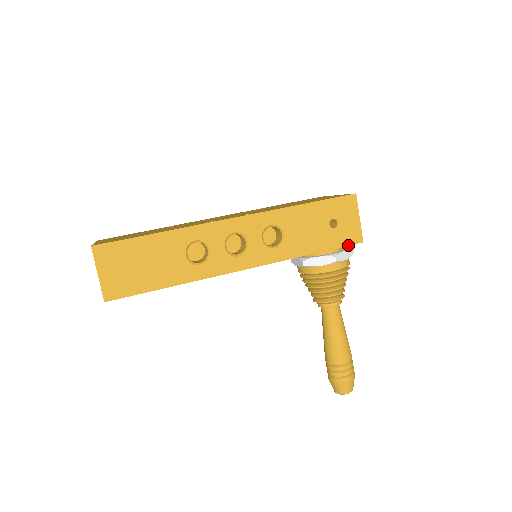
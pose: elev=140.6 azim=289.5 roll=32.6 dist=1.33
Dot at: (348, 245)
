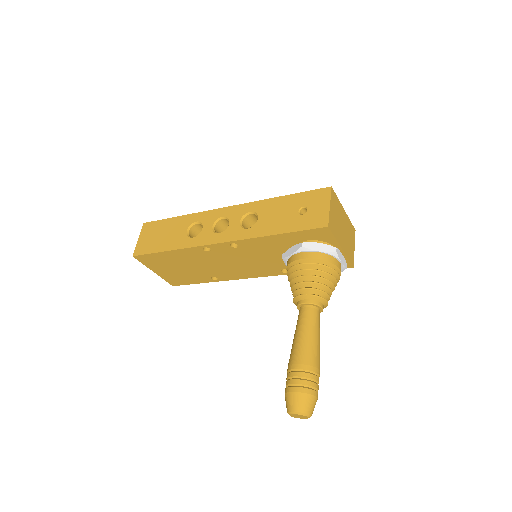
Dot at: (312, 229)
